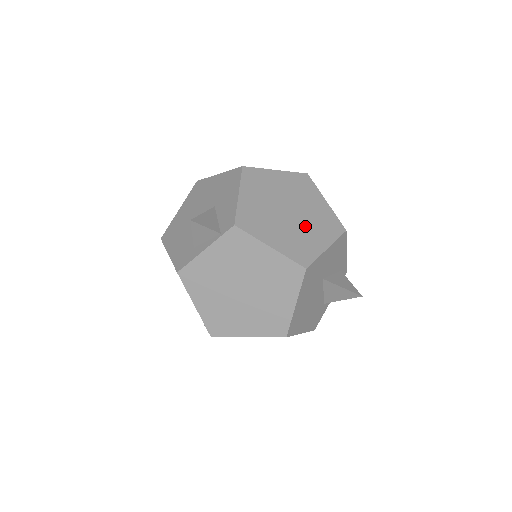
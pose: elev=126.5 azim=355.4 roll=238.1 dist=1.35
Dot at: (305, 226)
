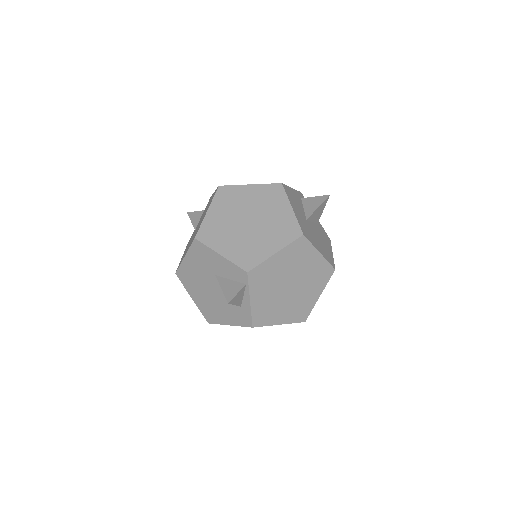
Dot at: (267, 215)
